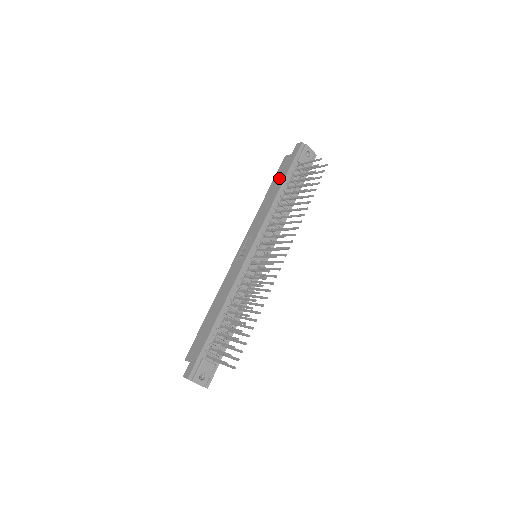
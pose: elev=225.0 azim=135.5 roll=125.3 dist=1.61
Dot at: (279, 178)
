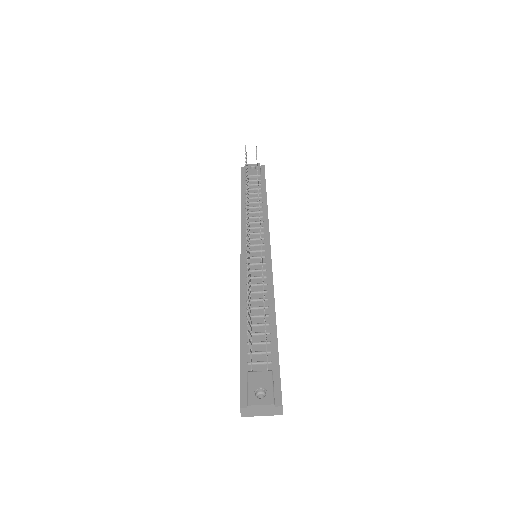
Dot at: occluded
